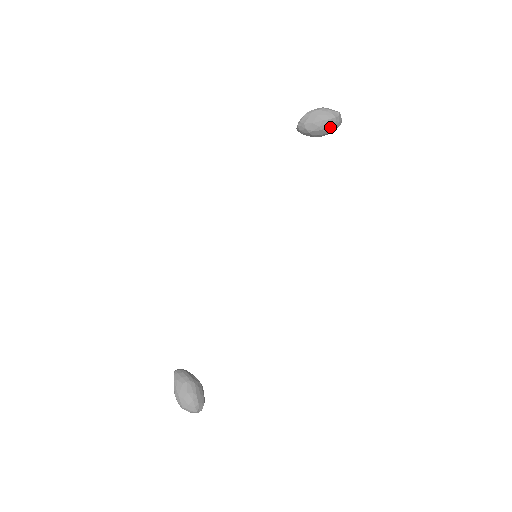
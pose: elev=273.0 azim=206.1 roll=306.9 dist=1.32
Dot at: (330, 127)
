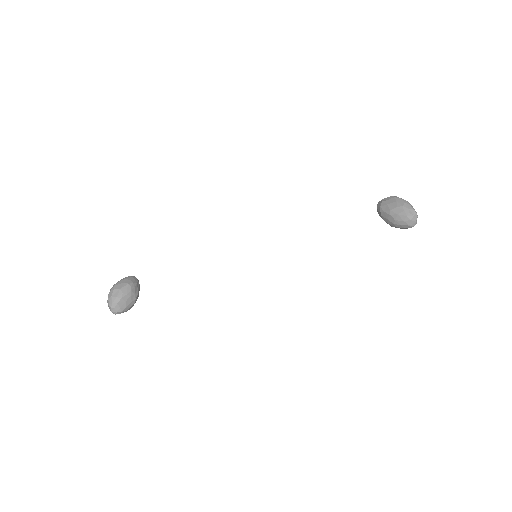
Dot at: (399, 218)
